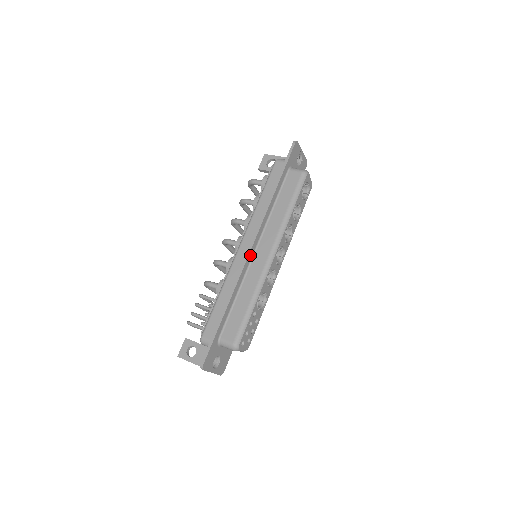
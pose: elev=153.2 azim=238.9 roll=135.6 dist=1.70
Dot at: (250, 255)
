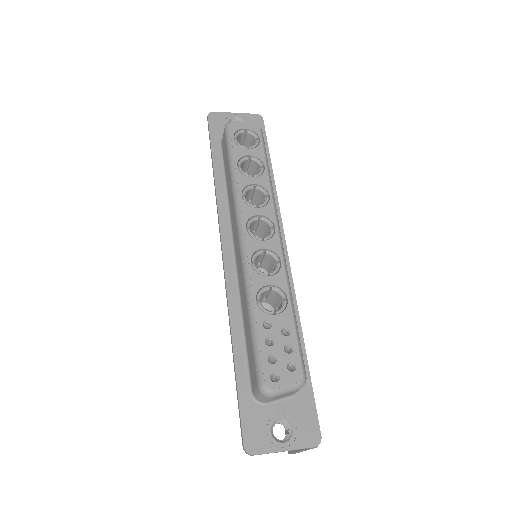
Dot at: (228, 262)
